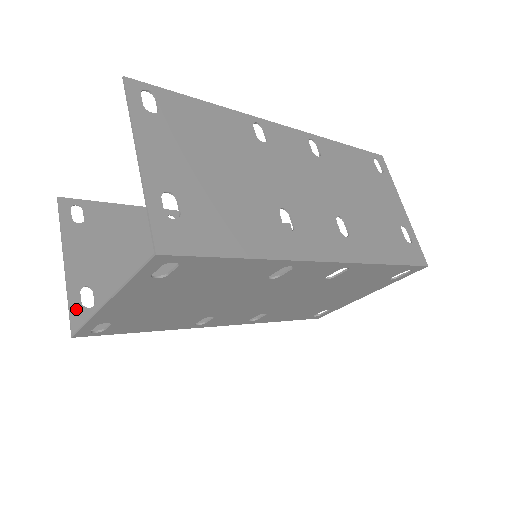
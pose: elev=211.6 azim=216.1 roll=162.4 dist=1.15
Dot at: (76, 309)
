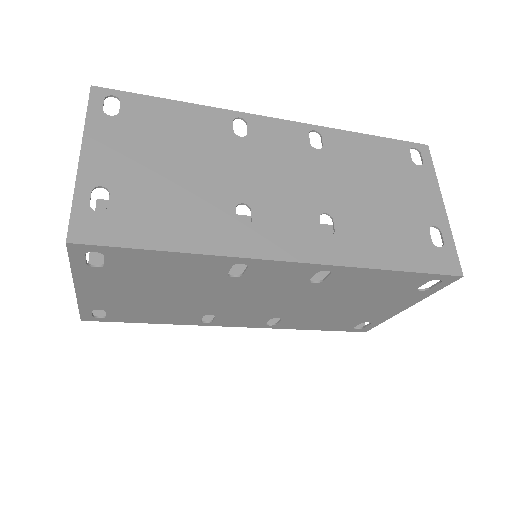
Dot at: occluded
